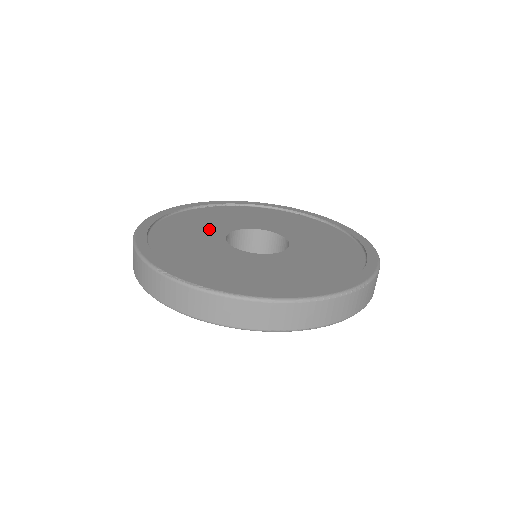
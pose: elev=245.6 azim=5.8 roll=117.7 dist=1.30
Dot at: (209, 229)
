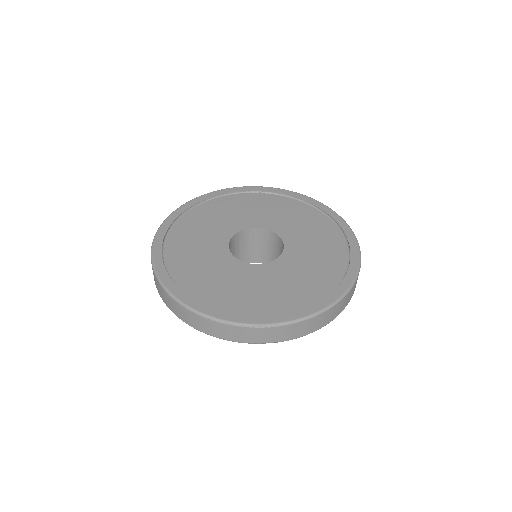
Dot at: (235, 220)
